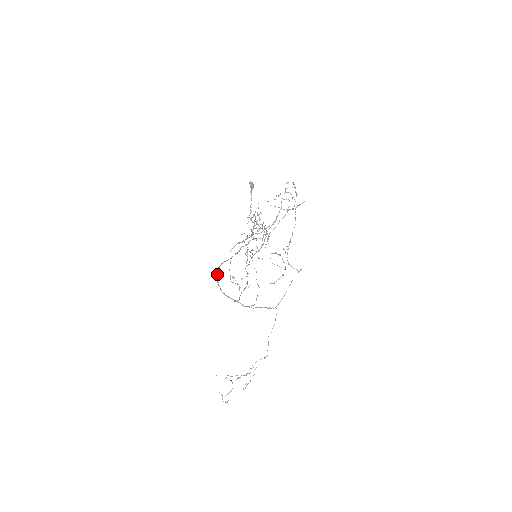
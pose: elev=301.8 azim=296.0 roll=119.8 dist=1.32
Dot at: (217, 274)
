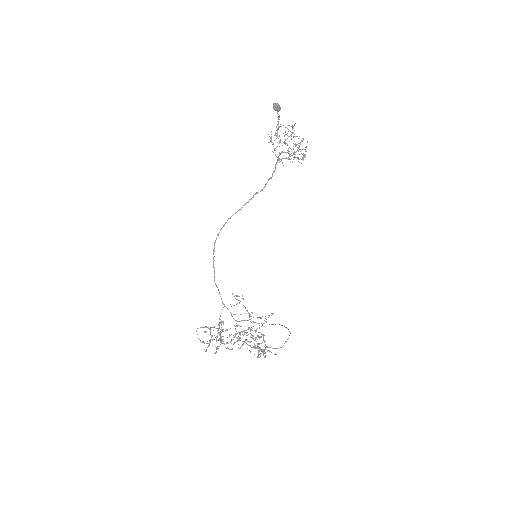
Dot at: (214, 245)
